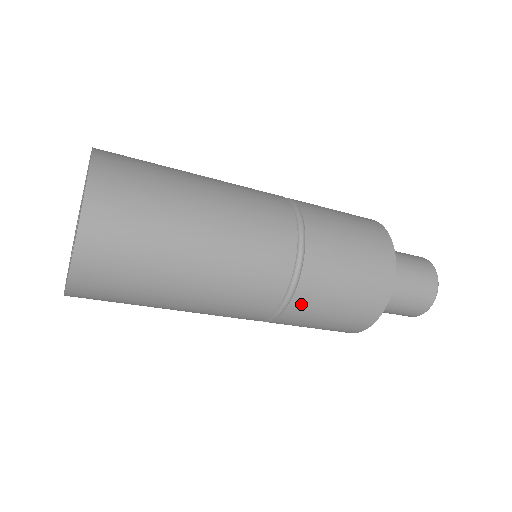
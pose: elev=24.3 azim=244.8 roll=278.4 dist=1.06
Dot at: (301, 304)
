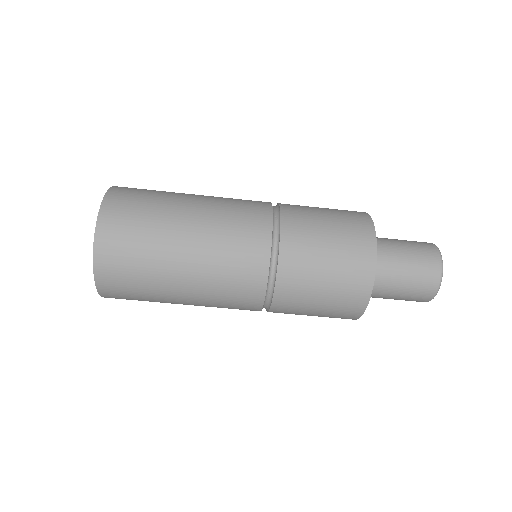
Dot at: (291, 215)
